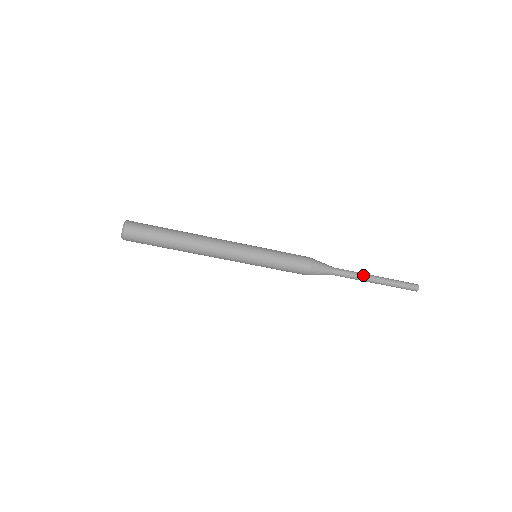
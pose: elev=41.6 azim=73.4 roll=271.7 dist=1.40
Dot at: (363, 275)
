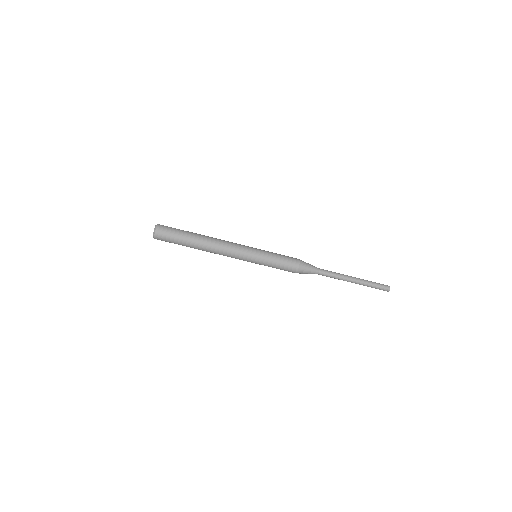
Dot at: (343, 275)
